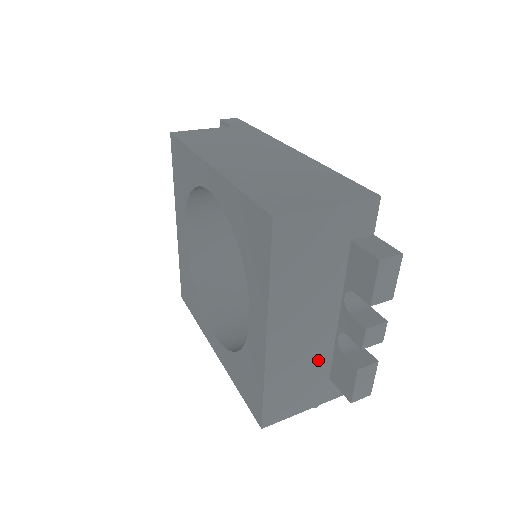
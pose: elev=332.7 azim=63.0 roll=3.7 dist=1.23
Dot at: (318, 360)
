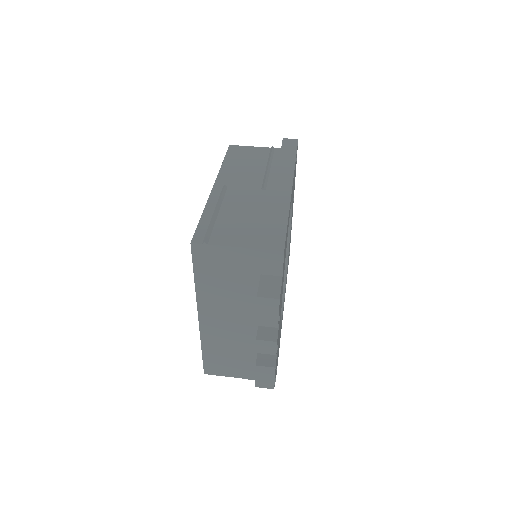
Dot at: (246, 347)
